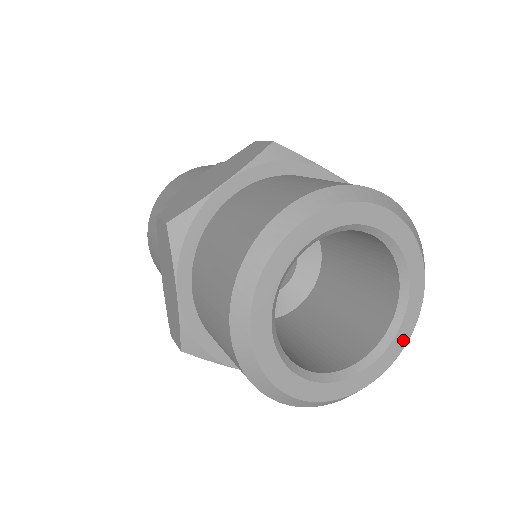
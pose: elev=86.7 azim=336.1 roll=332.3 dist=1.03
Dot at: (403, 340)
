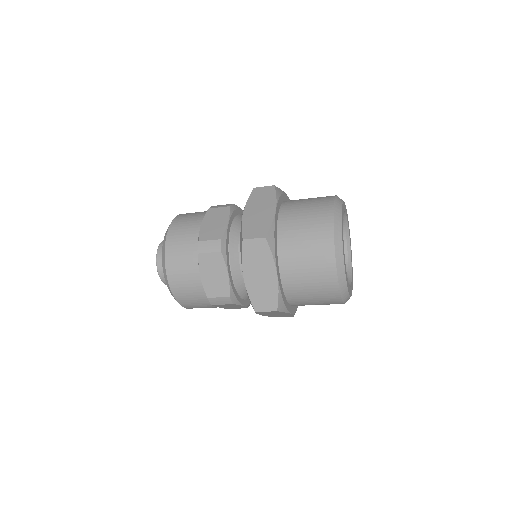
Dot at: (348, 222)
